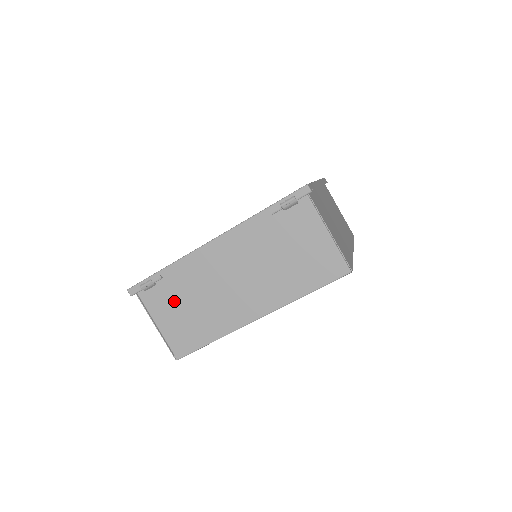
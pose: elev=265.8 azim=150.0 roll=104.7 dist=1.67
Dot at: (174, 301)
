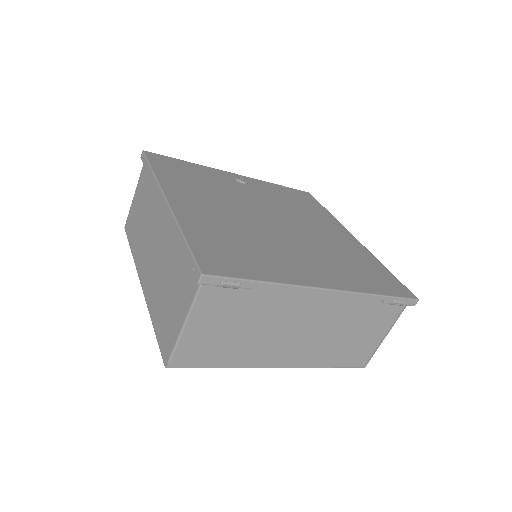
Dot at: (232, 314)
